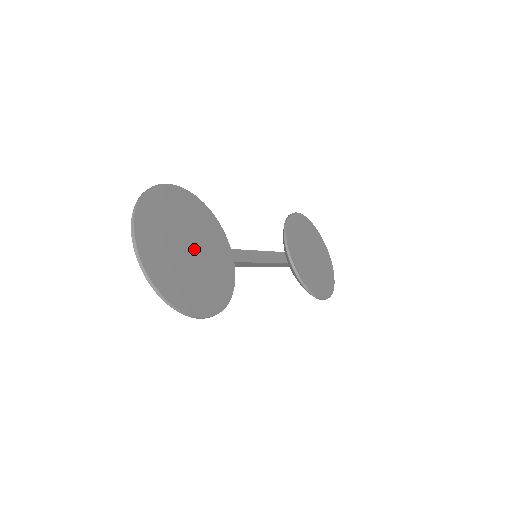
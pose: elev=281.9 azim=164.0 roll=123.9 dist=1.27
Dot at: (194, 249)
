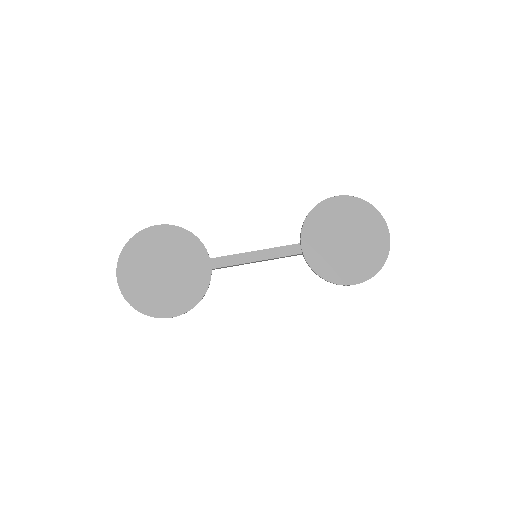
Dot at: (168, 270)
